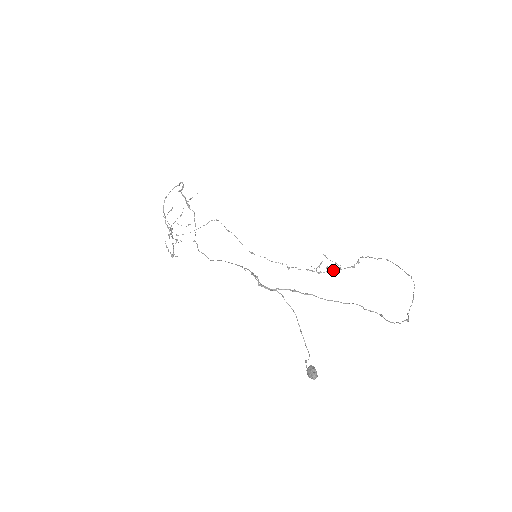
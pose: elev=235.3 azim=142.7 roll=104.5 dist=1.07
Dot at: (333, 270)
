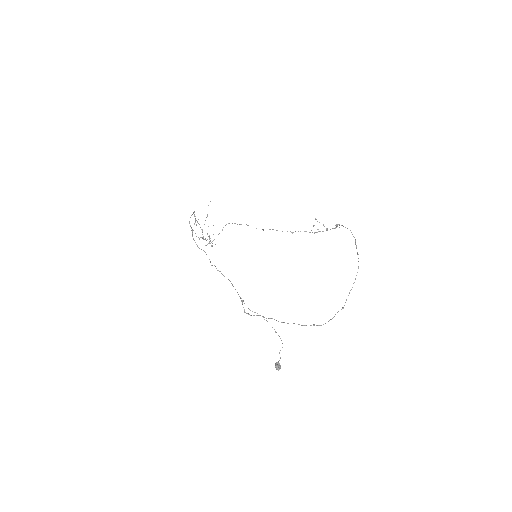
Dot at: (323, 231)
